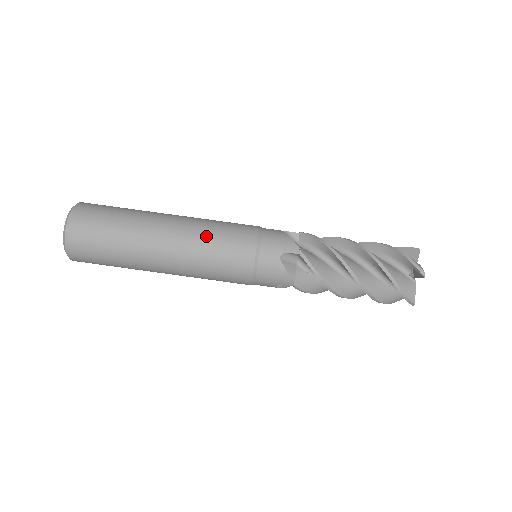
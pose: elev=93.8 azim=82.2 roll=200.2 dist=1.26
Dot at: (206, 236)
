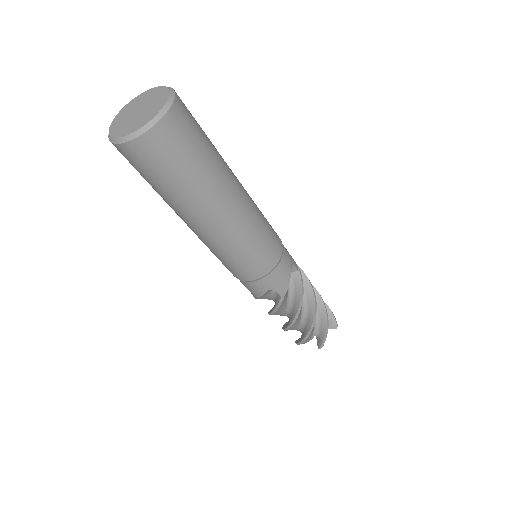
Dot at: (243, 244)
